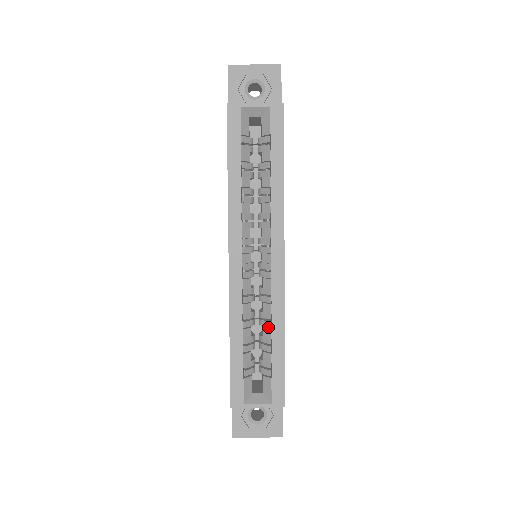
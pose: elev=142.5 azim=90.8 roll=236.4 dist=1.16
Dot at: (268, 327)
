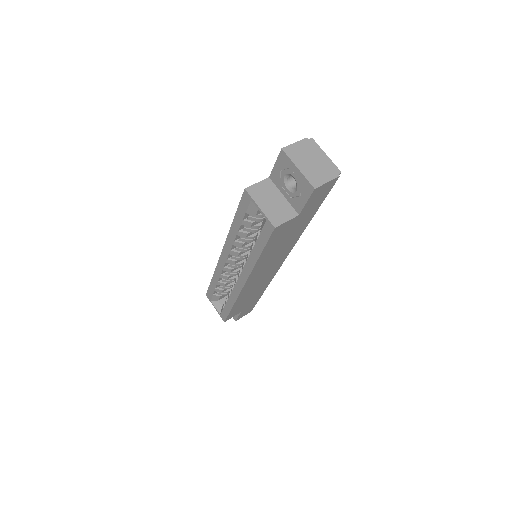
Dot at: occluded
